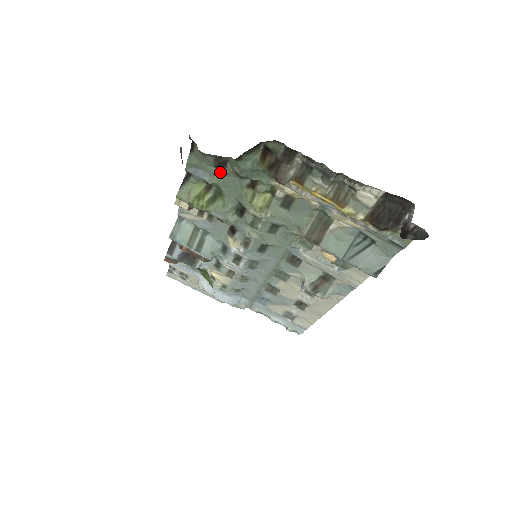
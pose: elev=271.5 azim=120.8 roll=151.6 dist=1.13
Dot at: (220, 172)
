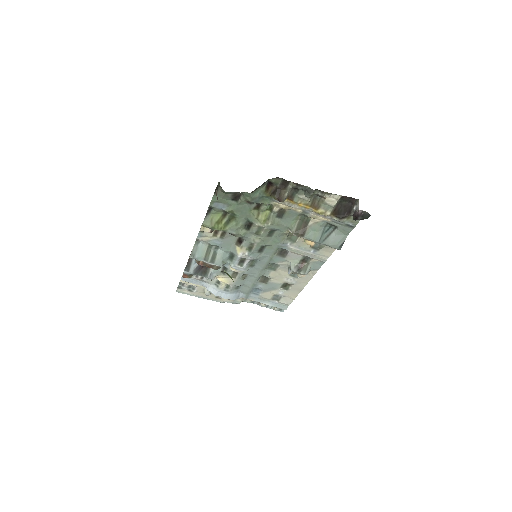
Dot at: (235, 203)
